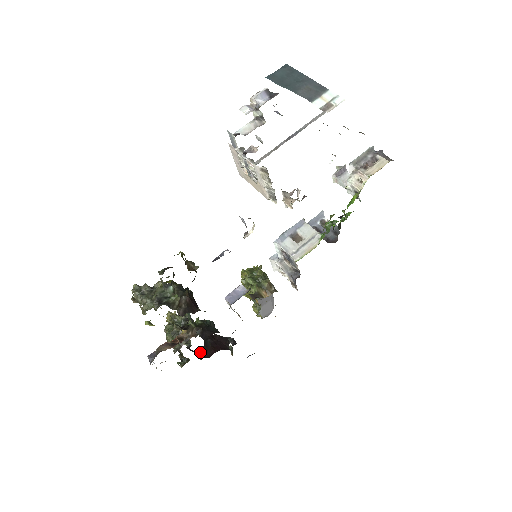
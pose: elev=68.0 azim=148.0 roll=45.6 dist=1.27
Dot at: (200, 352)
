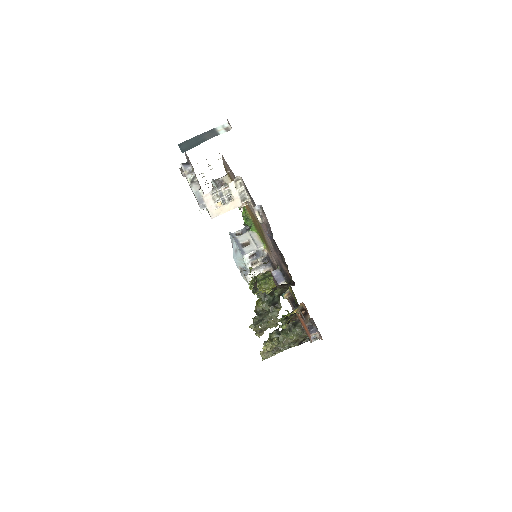
Dot at: occluded
